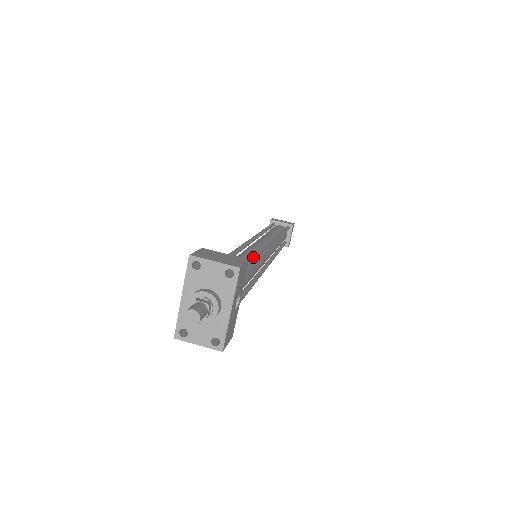
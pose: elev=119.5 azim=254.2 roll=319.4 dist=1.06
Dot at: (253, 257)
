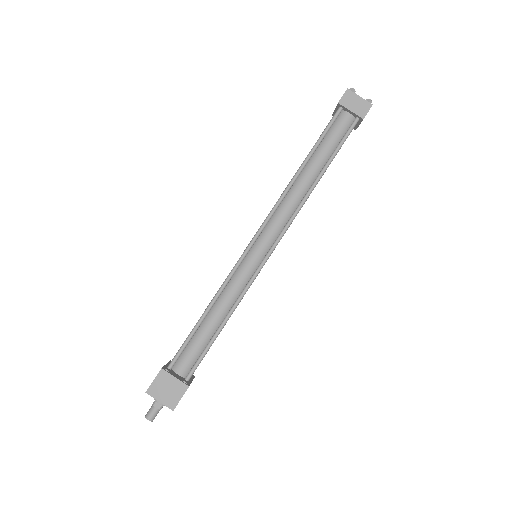
Dot at: (232, 302)
